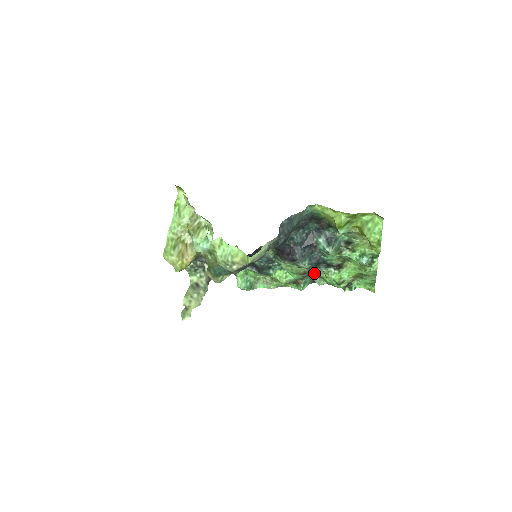
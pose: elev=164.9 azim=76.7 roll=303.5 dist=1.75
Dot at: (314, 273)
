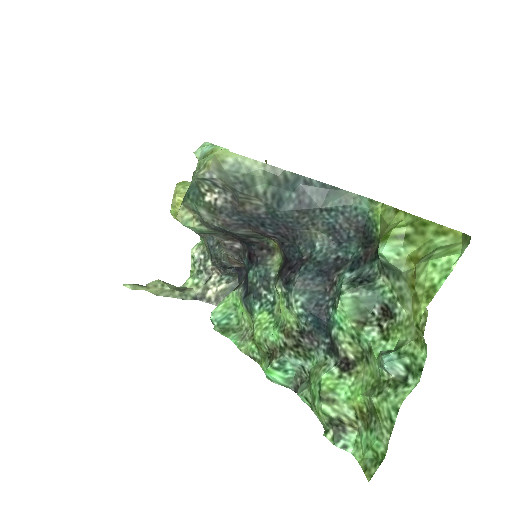
Dot at: (306, 359)
